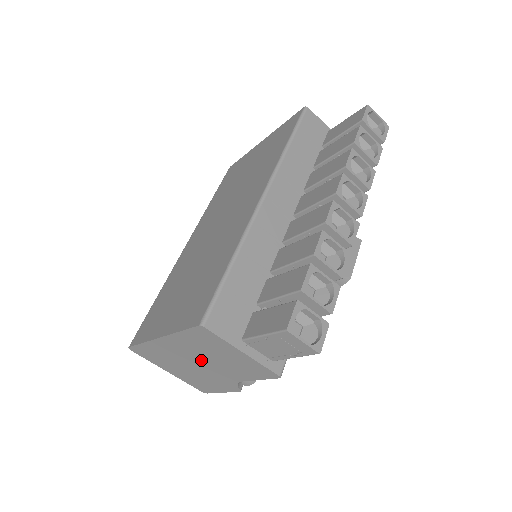
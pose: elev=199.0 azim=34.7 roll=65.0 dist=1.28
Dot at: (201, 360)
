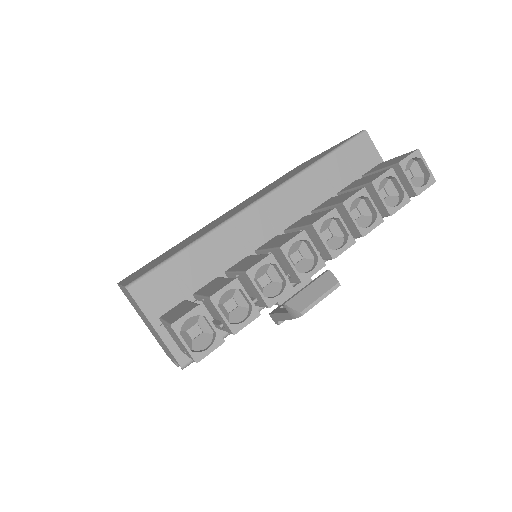
Dot at: occluded
